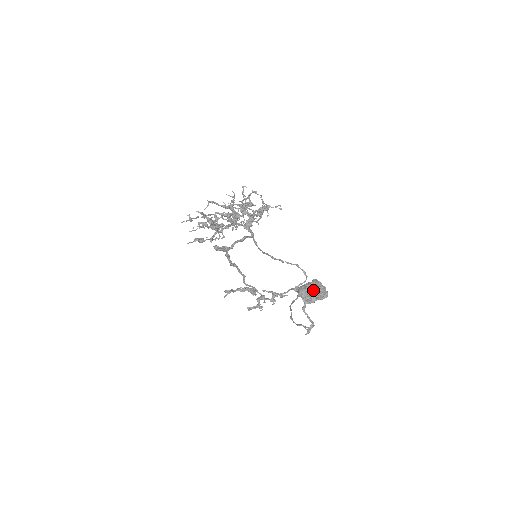
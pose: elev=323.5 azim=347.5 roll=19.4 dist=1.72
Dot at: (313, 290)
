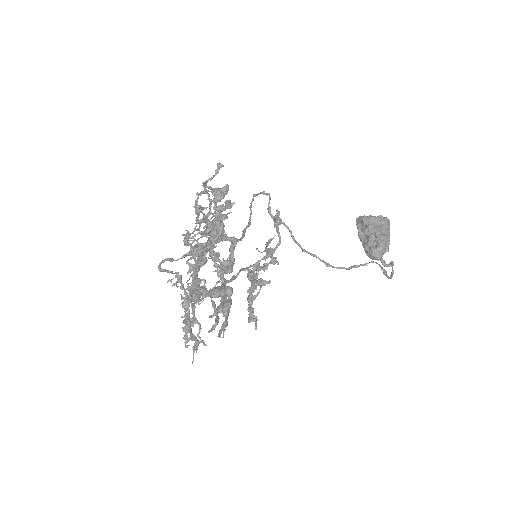
Dot at: (387, 238)
